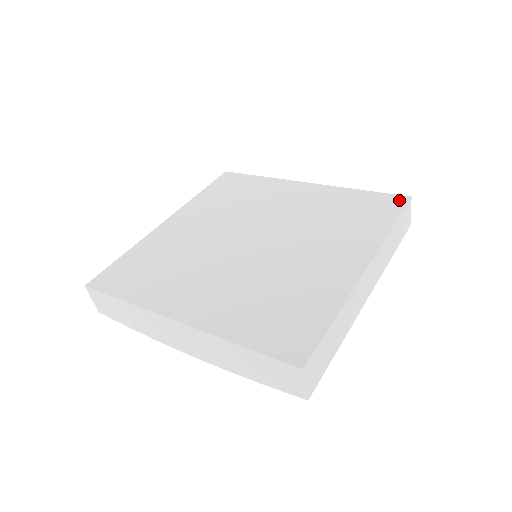
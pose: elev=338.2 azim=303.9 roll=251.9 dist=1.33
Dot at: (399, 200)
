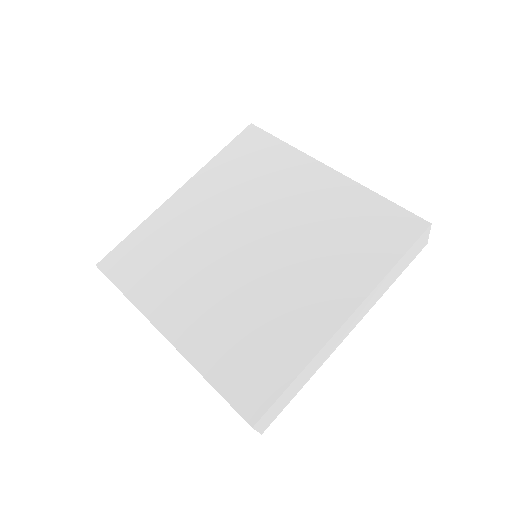
Dot at: (416, 226)
